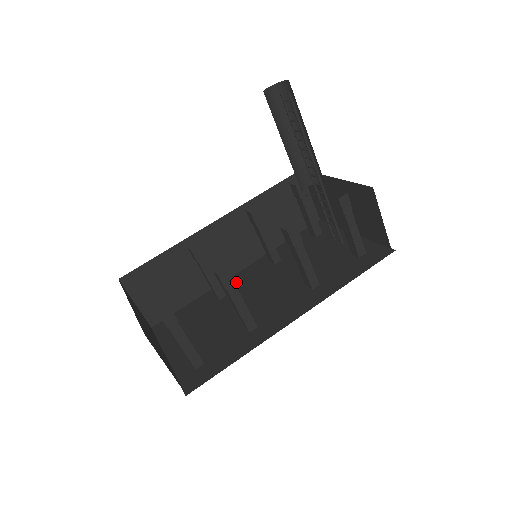
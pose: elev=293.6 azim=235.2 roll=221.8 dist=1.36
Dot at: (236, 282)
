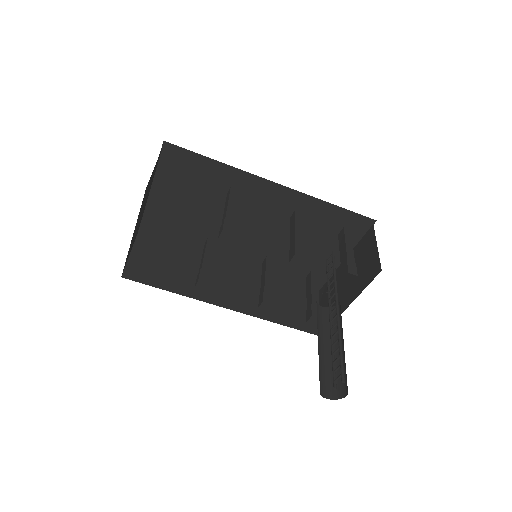
Dot at: (256, 195)
